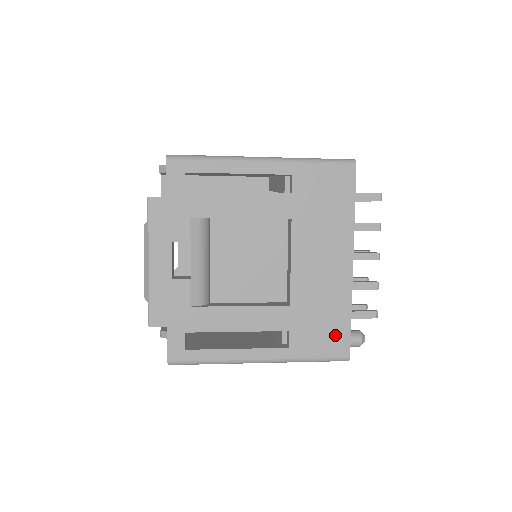
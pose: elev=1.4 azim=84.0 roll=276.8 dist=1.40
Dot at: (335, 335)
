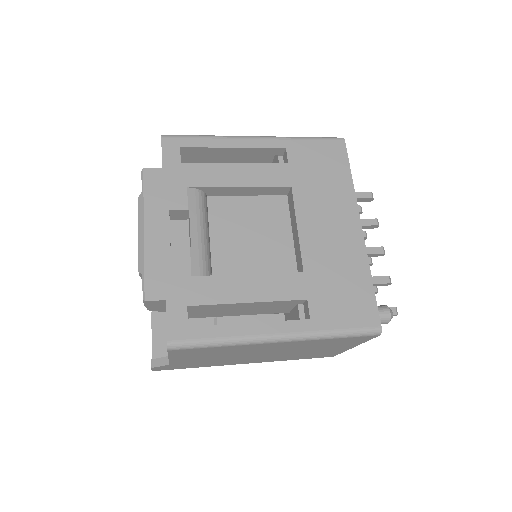
Dot at: (359, 302)
